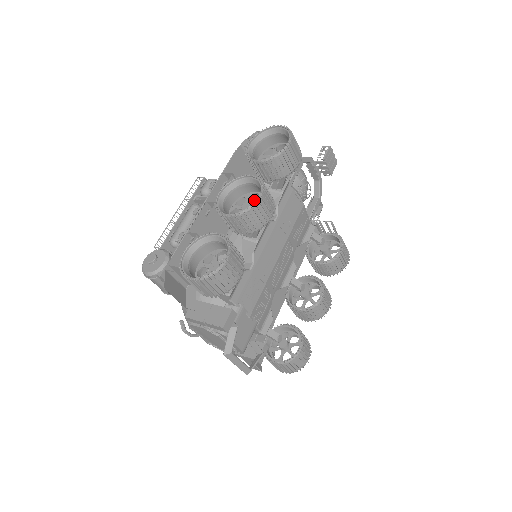
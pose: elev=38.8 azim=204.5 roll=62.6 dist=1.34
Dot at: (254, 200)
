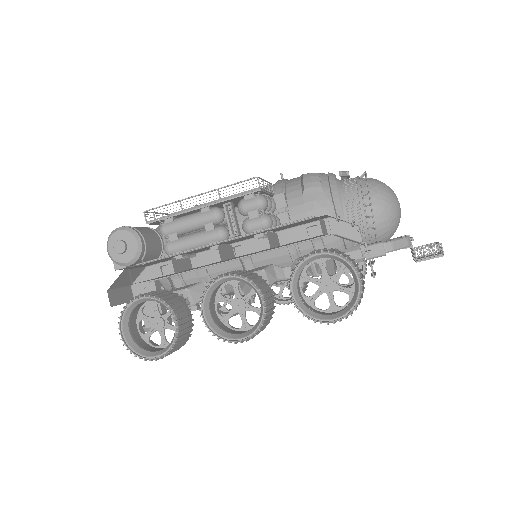
Dot at: (253, 306)
